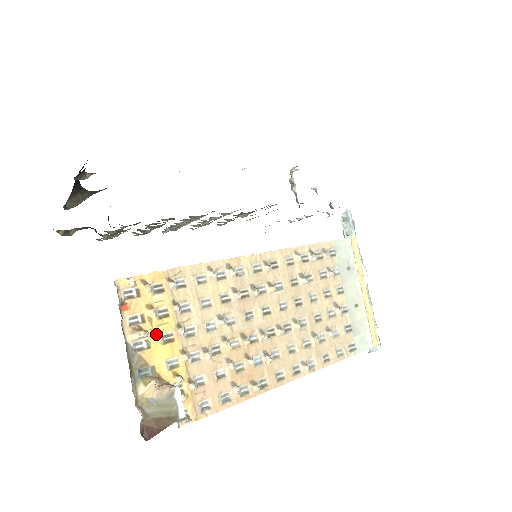
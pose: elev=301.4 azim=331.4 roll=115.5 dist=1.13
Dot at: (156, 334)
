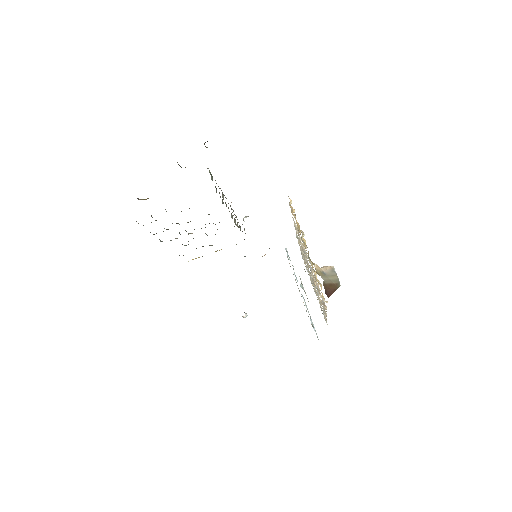
Dot at: (304, 239)
